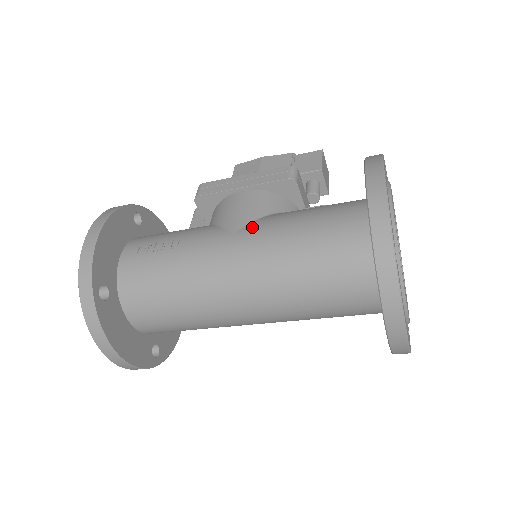
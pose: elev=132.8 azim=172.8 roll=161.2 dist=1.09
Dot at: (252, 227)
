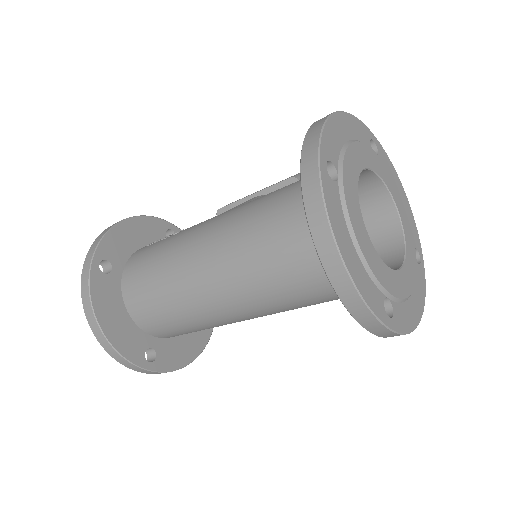
Dot at: occluded
